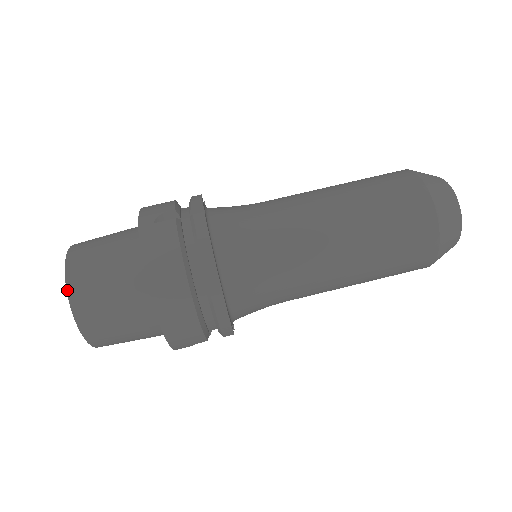
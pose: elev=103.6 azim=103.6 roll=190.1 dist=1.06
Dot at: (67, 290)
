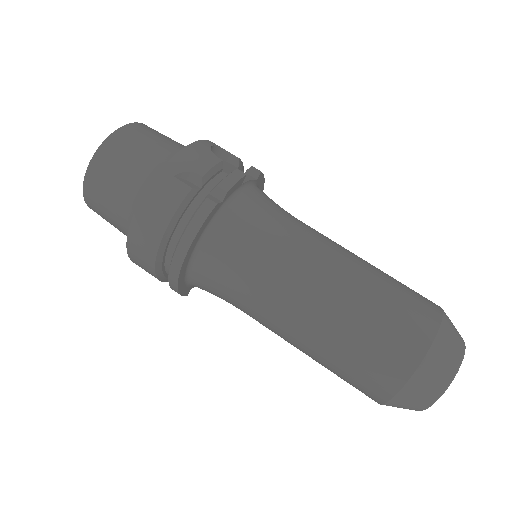
Dot at: (88, 167)
